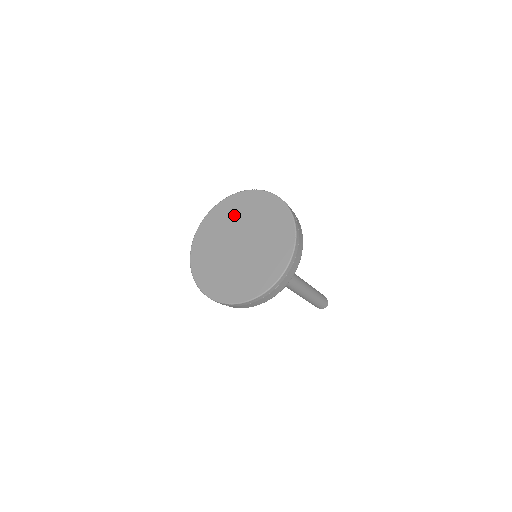
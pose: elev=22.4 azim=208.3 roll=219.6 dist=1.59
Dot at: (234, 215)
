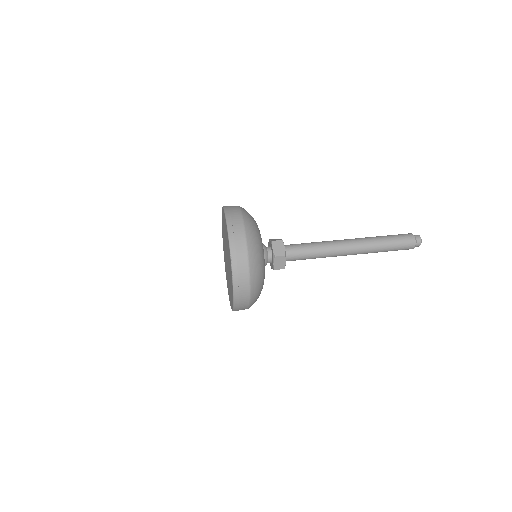
Dot at: (227, 246)
